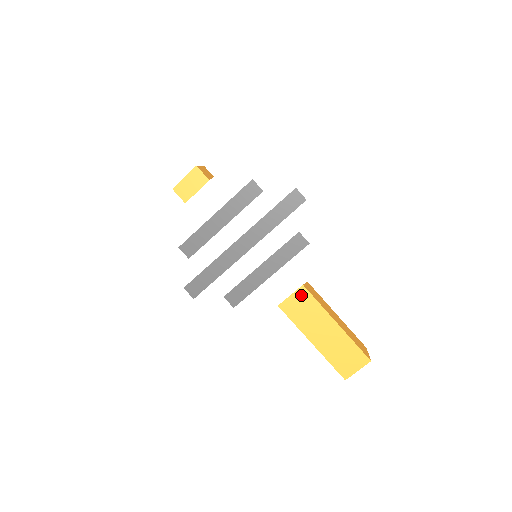
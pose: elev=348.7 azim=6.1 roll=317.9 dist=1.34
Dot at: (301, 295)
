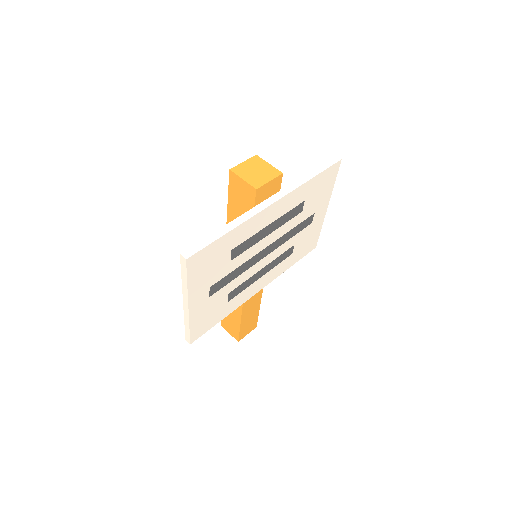
Dot at: occluded
